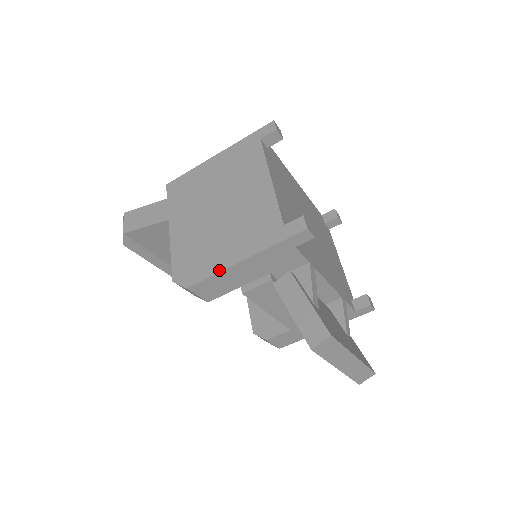
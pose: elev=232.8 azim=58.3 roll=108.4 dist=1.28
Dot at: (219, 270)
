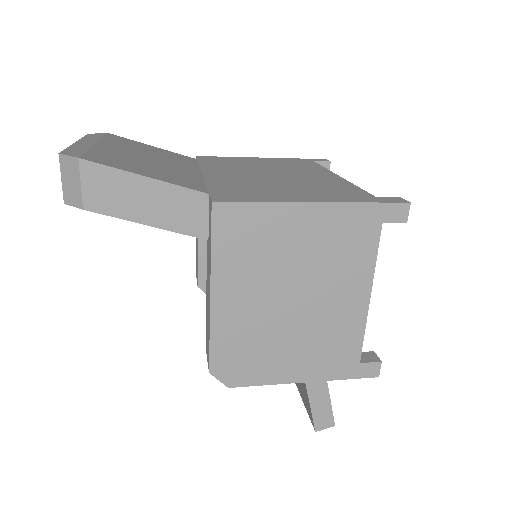
Dot at: (275, 383)
